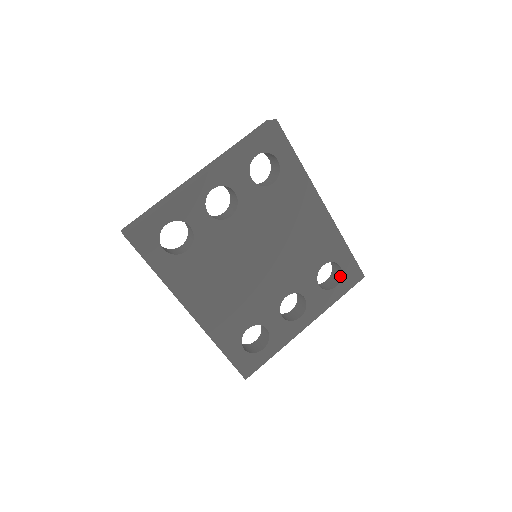
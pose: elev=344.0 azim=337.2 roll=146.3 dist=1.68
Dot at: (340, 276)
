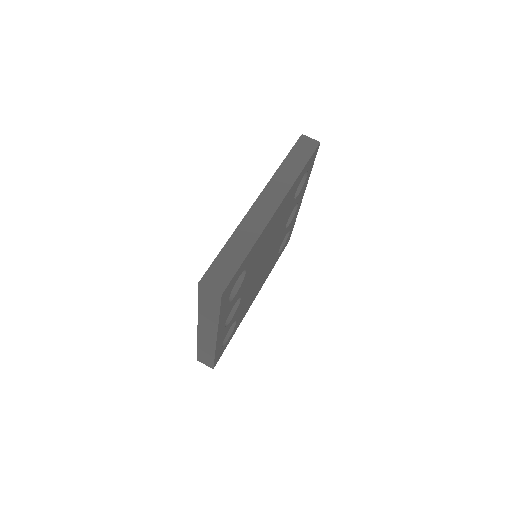
Dot at: occluded
